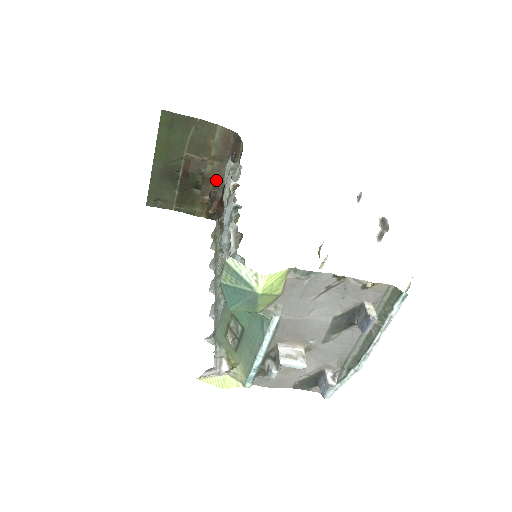
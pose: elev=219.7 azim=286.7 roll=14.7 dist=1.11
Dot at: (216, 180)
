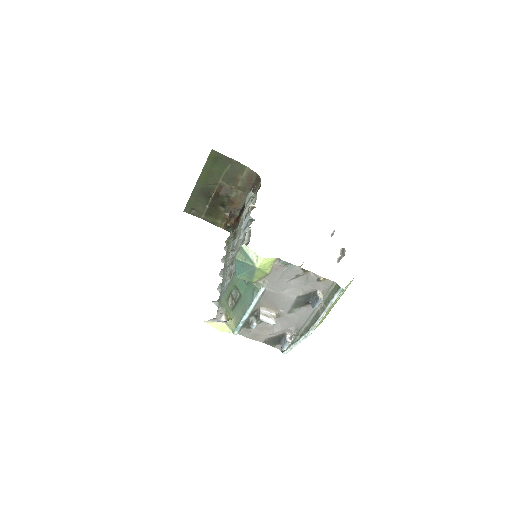
Dot at: (237, 203)
